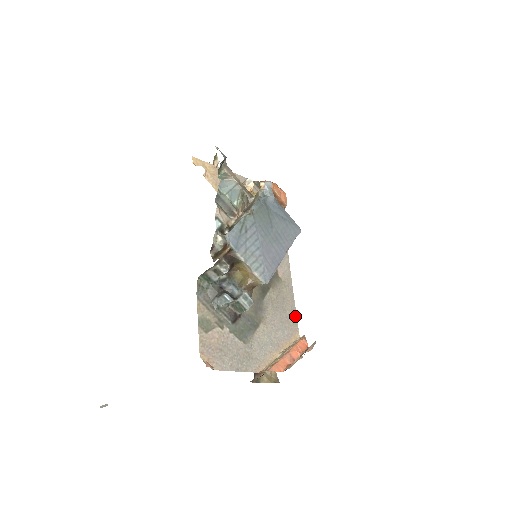
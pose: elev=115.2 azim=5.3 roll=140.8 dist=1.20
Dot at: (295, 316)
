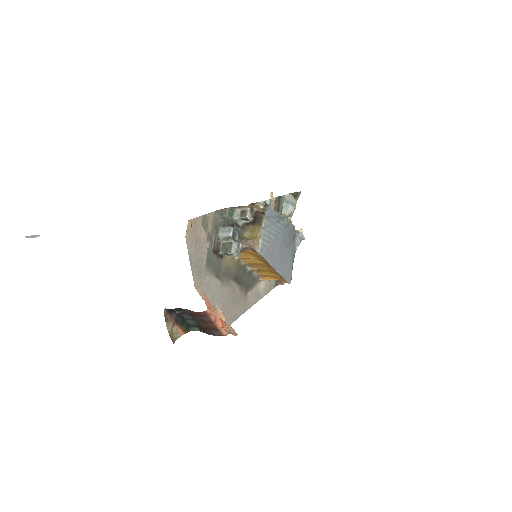
Dot at: (233, 320)
